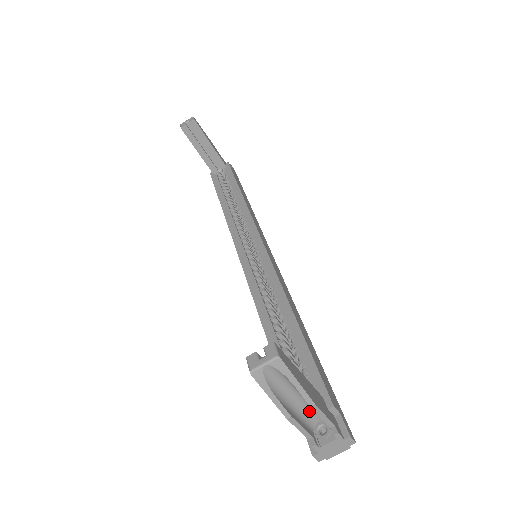
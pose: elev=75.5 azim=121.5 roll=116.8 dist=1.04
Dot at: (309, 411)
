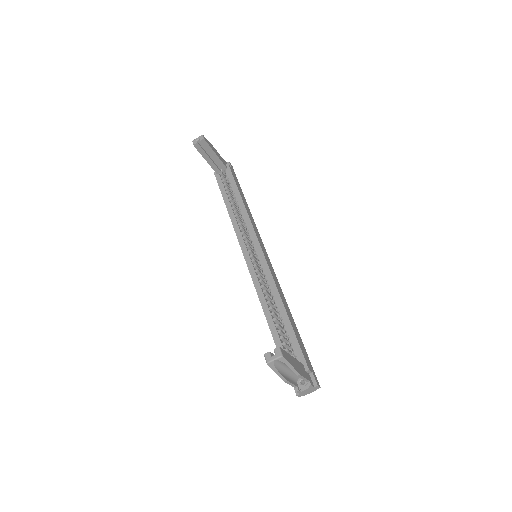
Dot at: (295, 374)
